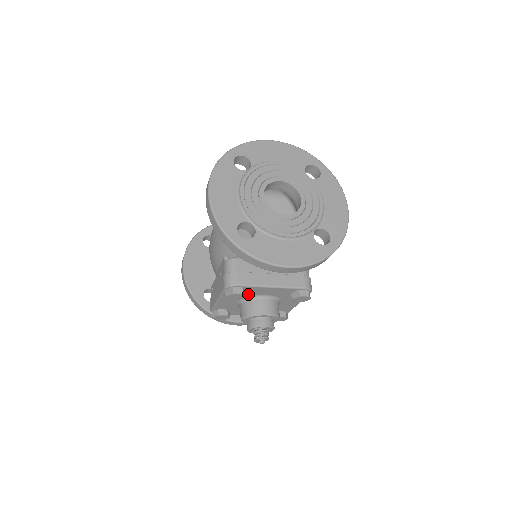
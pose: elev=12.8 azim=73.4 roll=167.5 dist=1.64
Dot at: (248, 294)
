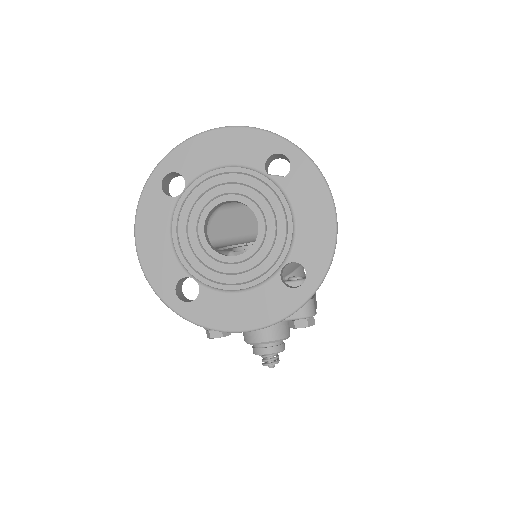
Dot at: occluded
